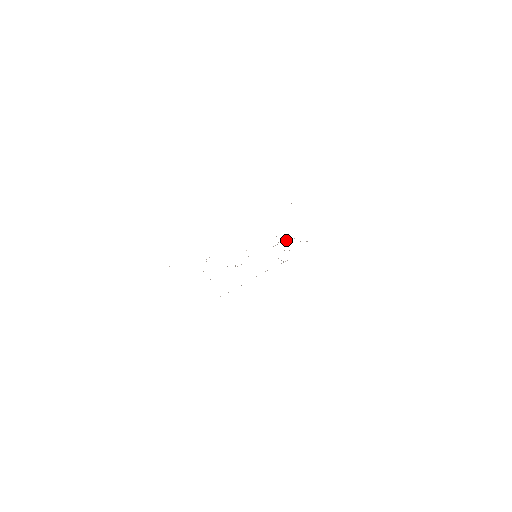
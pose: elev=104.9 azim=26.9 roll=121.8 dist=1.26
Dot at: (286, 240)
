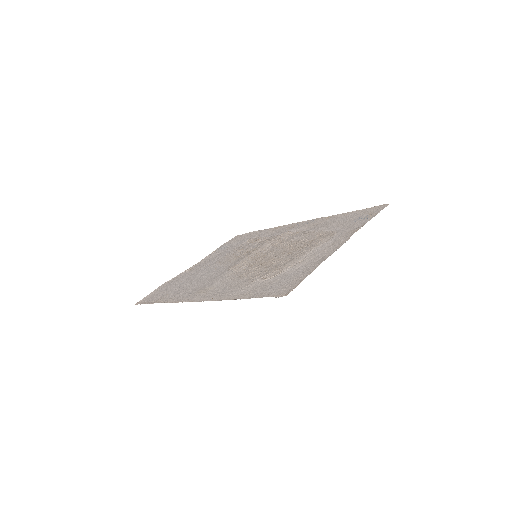
Dot at: (270, 240)
